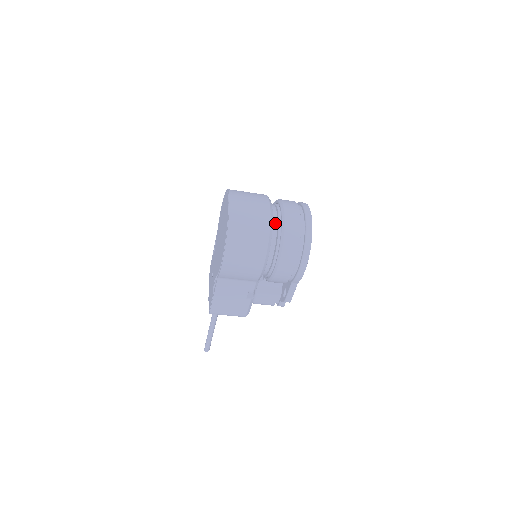
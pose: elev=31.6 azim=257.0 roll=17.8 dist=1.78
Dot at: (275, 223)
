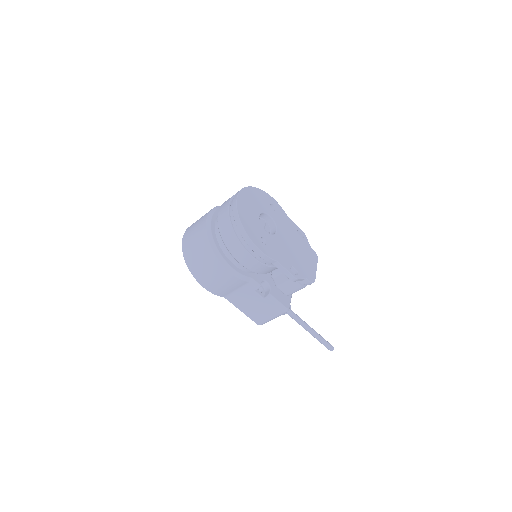
Dot at: (217, 228)
